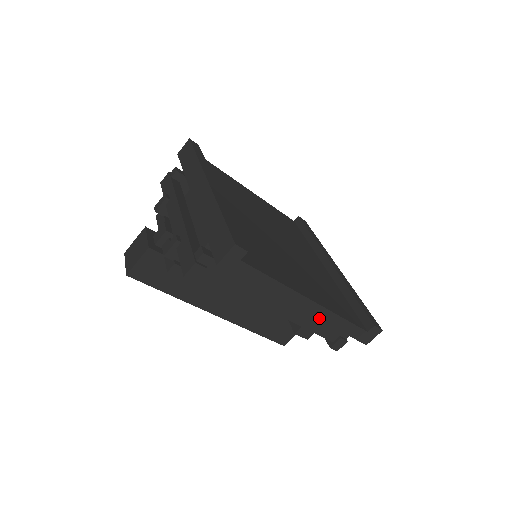
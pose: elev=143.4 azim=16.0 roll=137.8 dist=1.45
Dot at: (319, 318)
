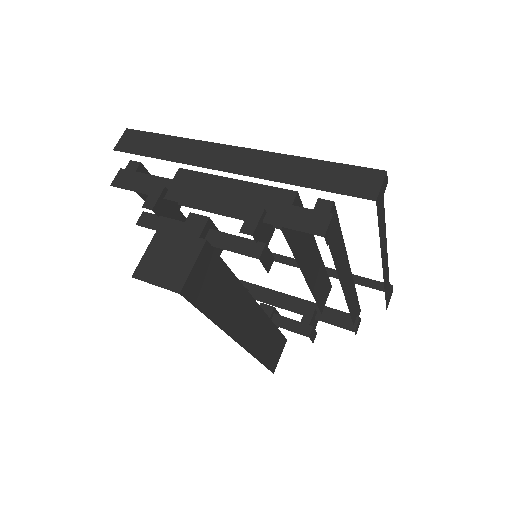
Dot at: (384, 279)
